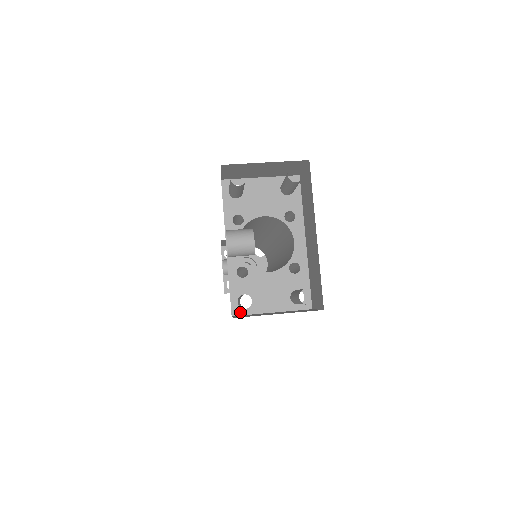
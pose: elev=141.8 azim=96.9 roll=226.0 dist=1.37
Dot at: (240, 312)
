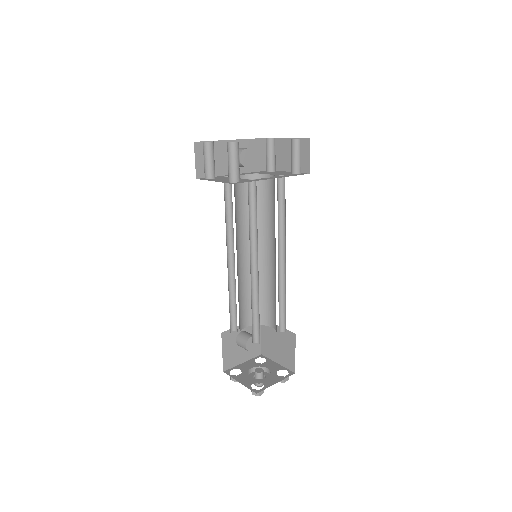
Dot at: (202, 179)
